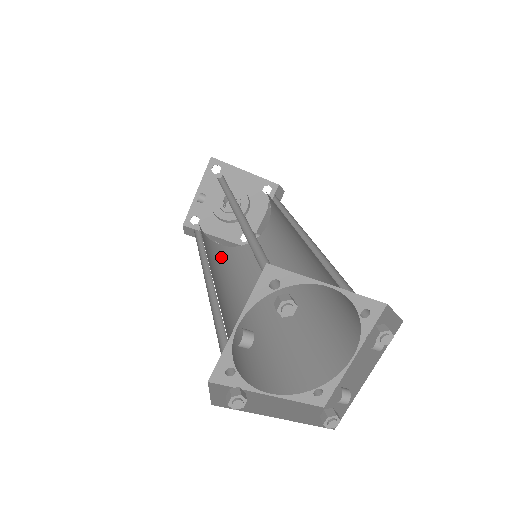
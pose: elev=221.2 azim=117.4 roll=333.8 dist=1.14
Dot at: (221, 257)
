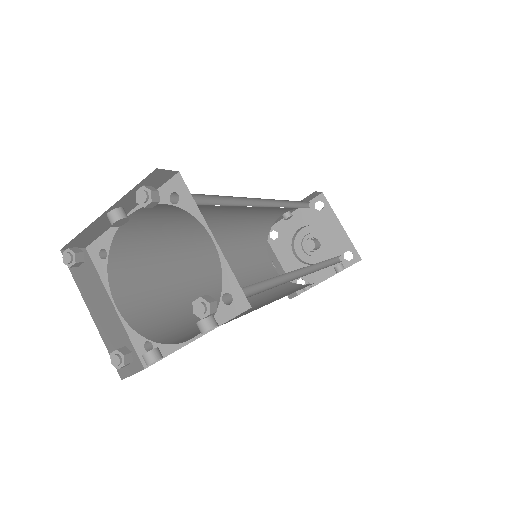
Dot at: (256, 265)
